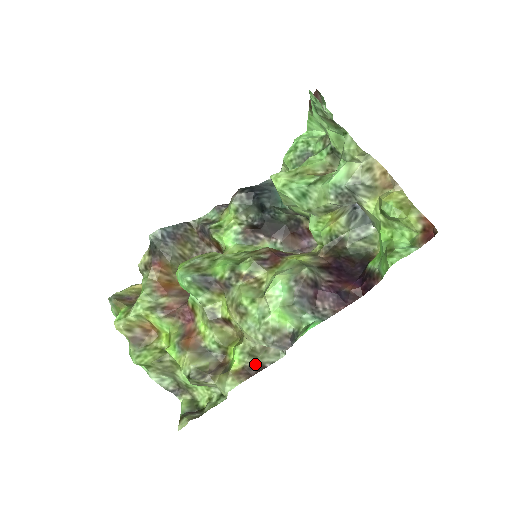
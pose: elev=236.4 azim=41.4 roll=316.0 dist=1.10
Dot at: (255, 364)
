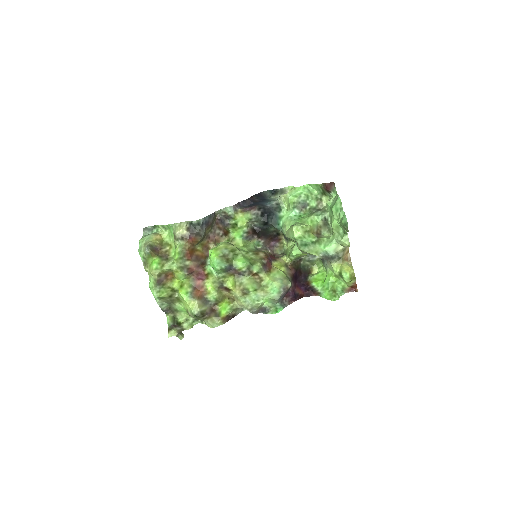
Dot at: (232, 314)
